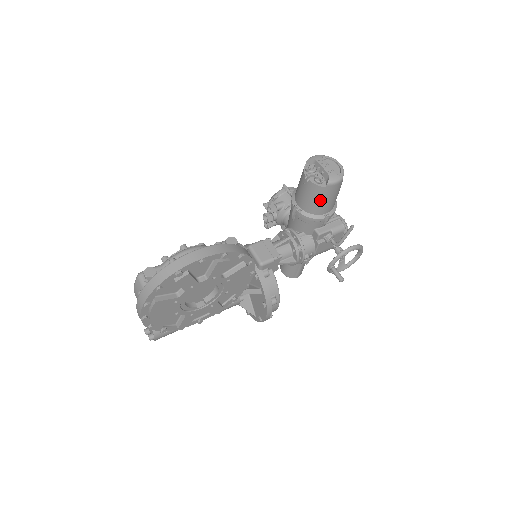
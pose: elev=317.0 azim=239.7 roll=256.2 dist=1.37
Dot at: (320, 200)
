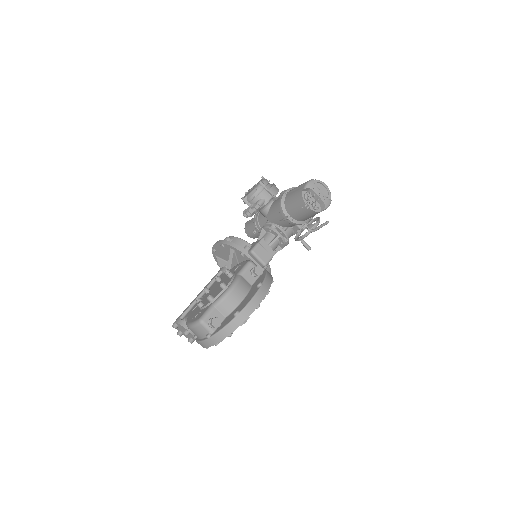
Dot at: (312, 216)
